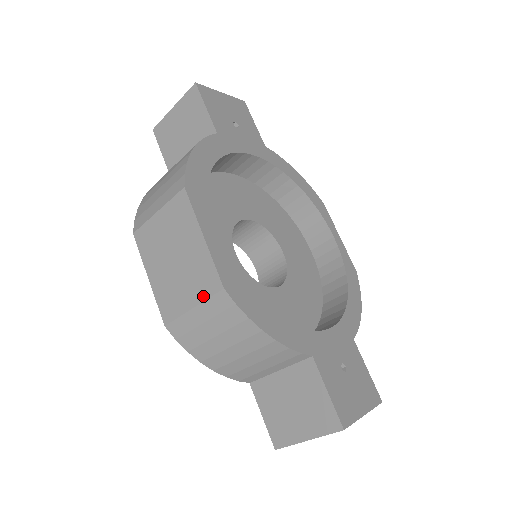
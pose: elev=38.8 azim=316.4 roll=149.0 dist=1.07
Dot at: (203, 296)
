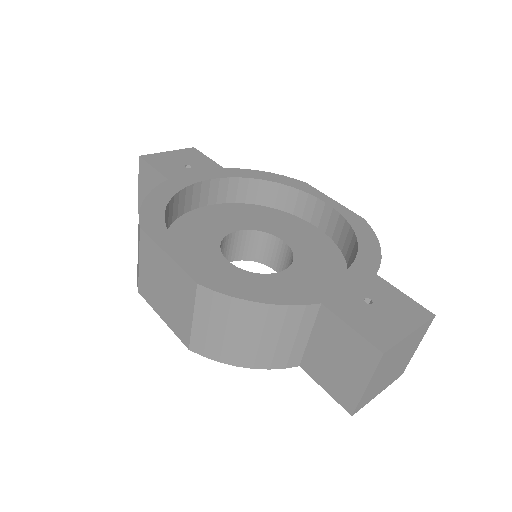
Dot at: (192, 302)
